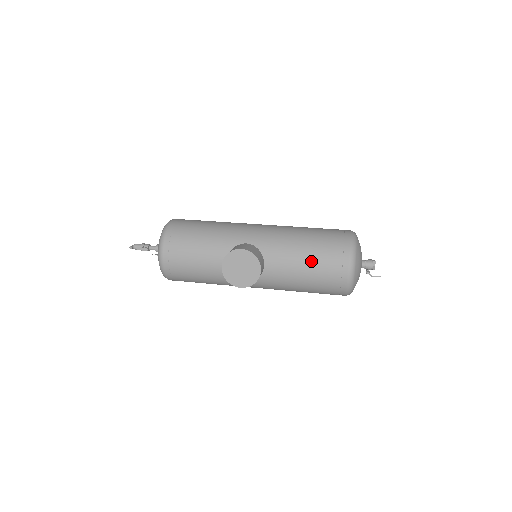
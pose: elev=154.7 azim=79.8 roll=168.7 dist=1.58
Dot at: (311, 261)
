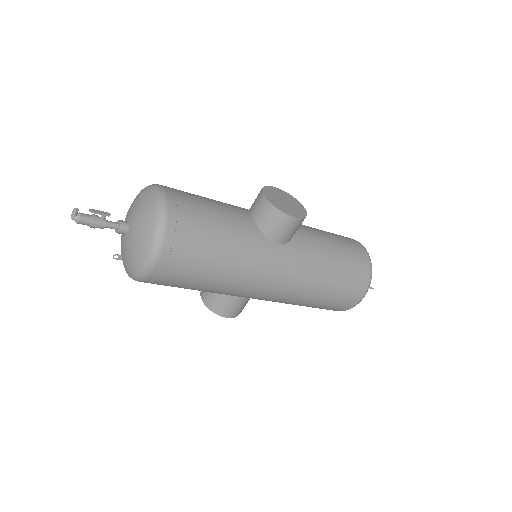
Dot at: (329, 234)
